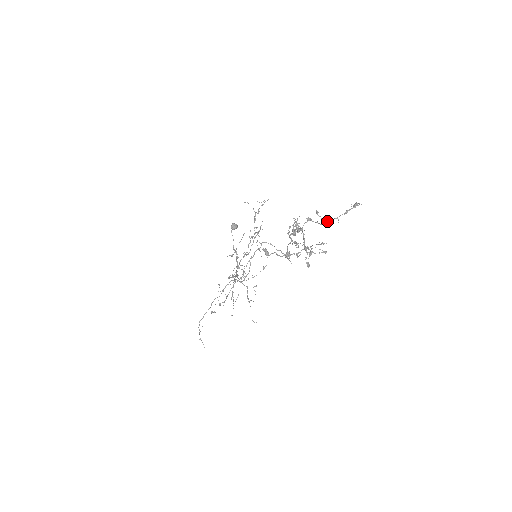
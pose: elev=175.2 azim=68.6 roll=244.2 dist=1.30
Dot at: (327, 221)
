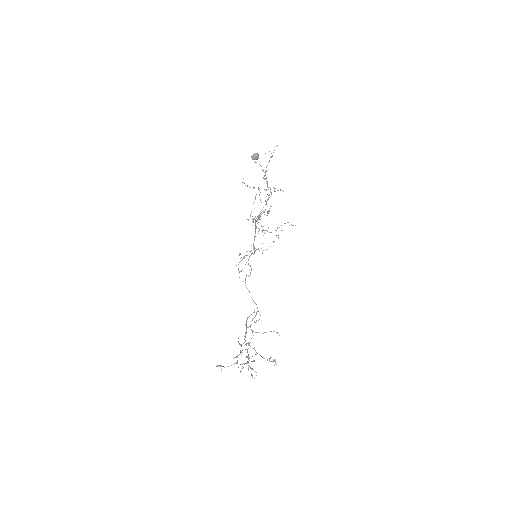
Dot at: occluded
